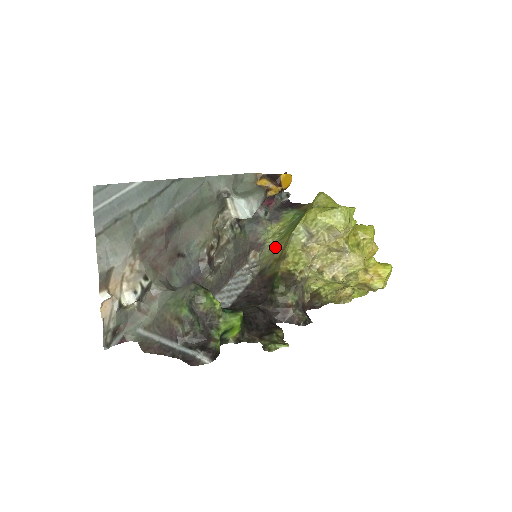
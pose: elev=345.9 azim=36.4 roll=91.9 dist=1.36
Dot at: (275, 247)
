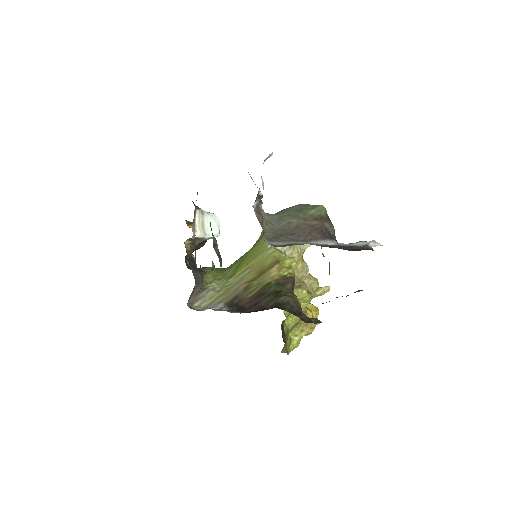
Dot at: (229, 283)
